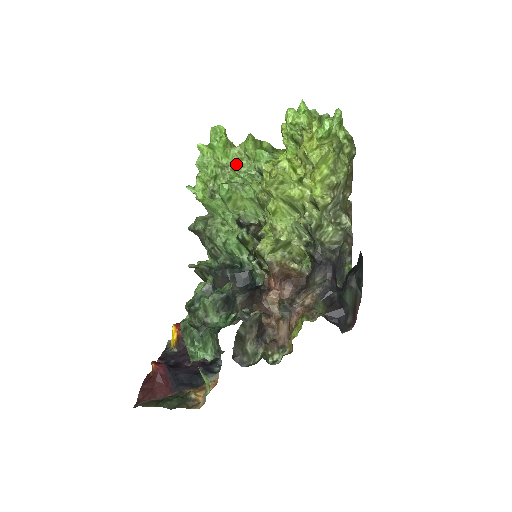
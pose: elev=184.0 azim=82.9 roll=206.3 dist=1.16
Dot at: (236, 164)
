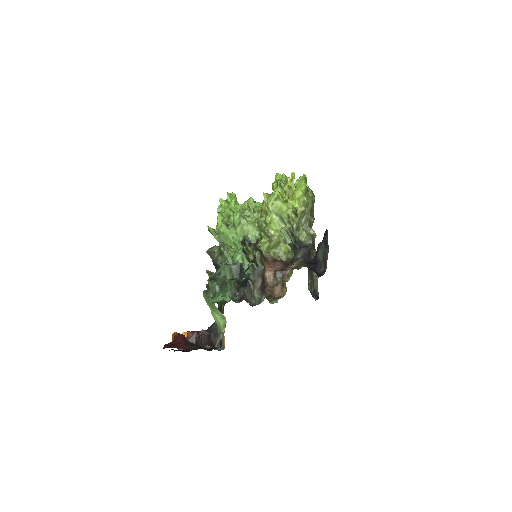
Dot at: (242, 211)
